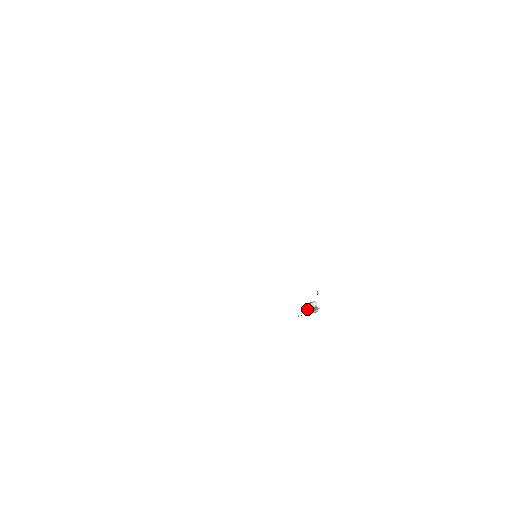
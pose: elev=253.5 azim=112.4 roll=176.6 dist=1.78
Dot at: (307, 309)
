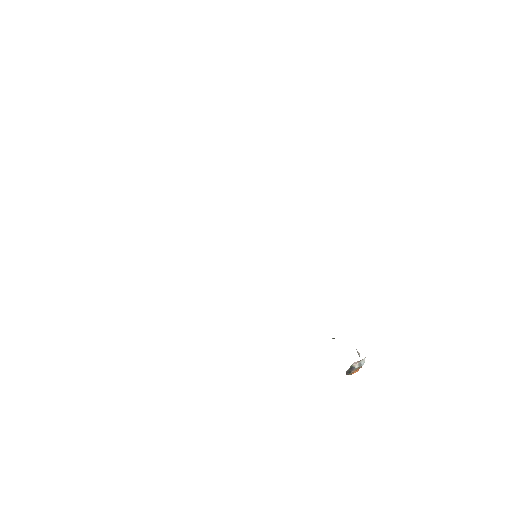
Dot at: occluded
